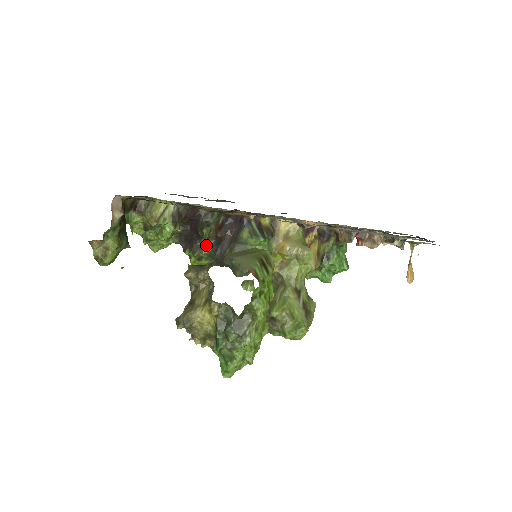
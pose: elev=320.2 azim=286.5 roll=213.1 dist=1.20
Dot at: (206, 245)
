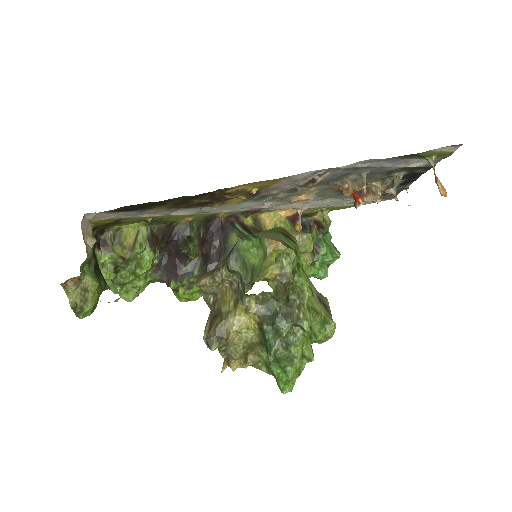
Dot at: (193, 267)
